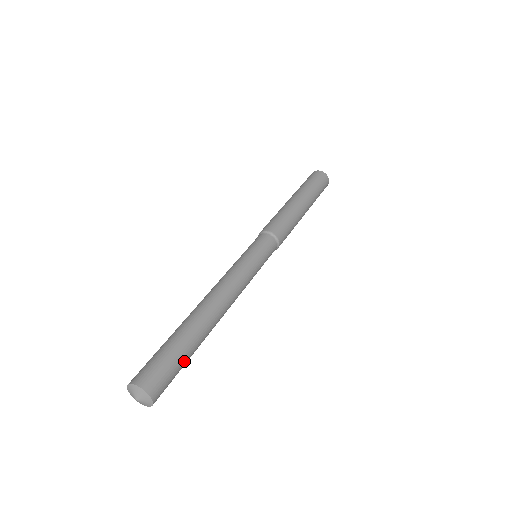
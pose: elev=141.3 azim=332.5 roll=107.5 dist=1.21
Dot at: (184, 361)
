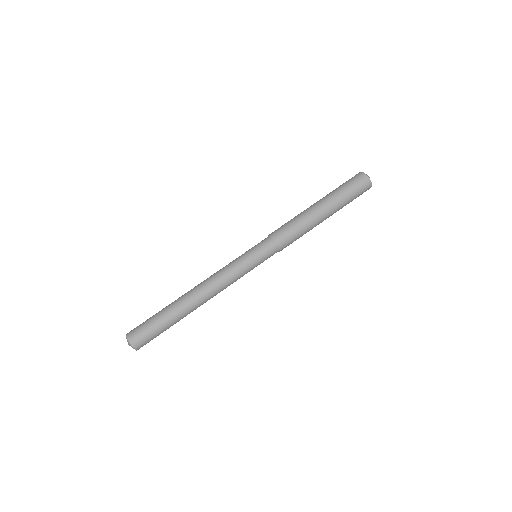
Dot at: (164, 330)
